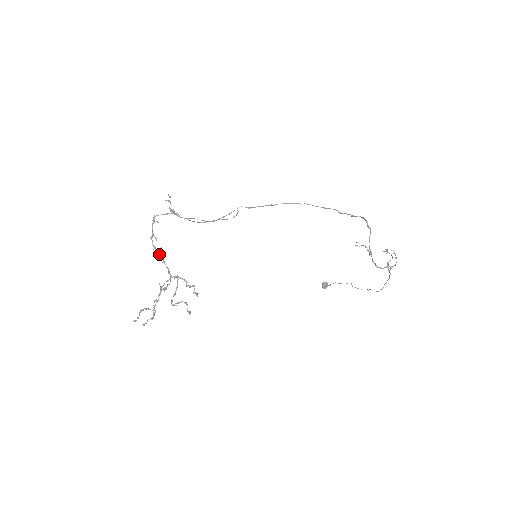
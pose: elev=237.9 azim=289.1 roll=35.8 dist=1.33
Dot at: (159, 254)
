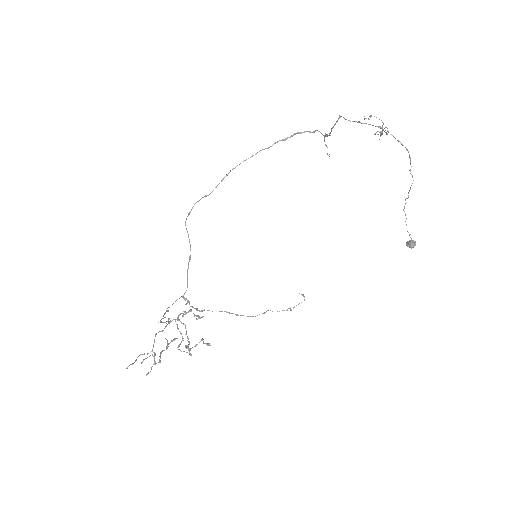
Dot at: (165, 322)
